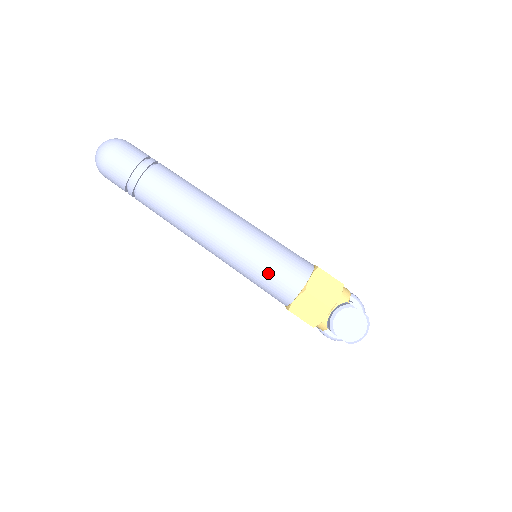
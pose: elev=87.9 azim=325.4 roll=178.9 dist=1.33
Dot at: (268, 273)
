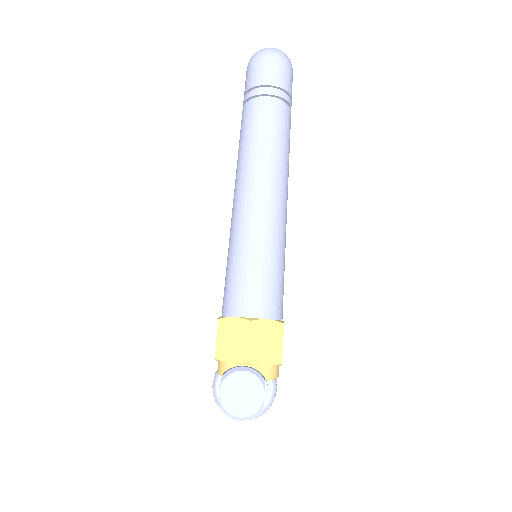
Dot at: (246, 271)
